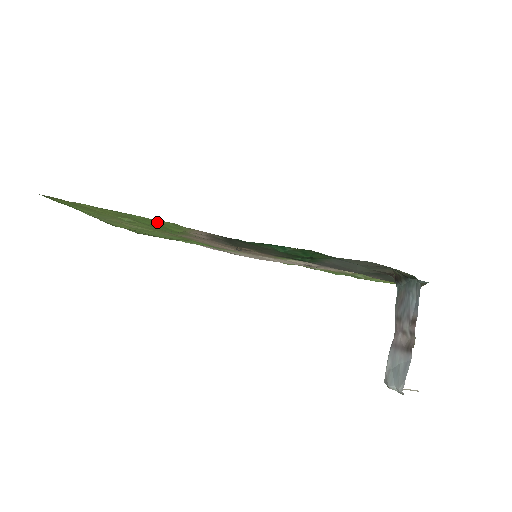
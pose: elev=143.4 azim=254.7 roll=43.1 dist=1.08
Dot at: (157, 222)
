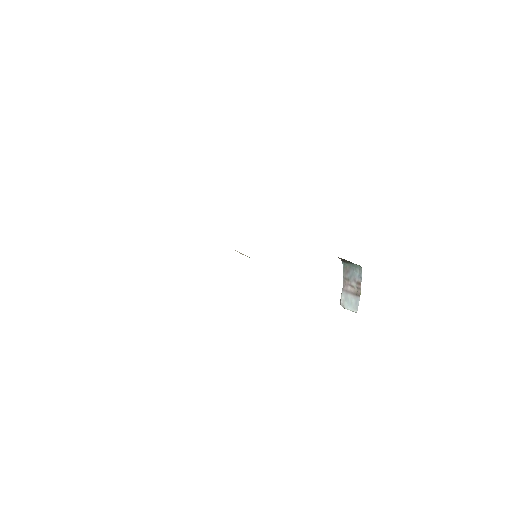
Dot at: occluded
